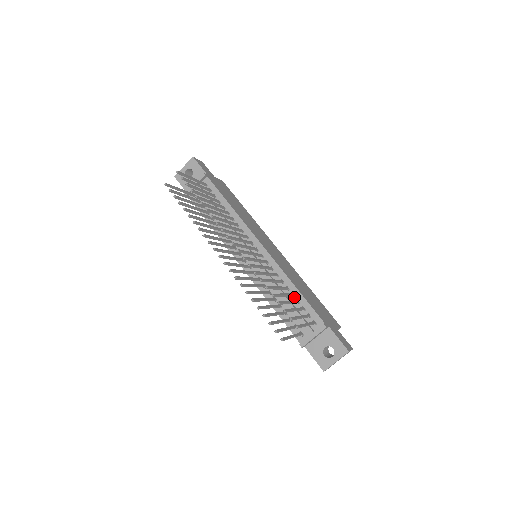
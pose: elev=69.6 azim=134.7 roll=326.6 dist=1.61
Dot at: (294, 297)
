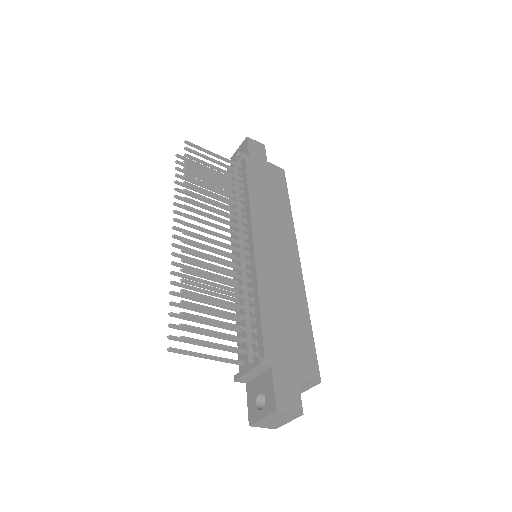
Dot at: (254, 313)
